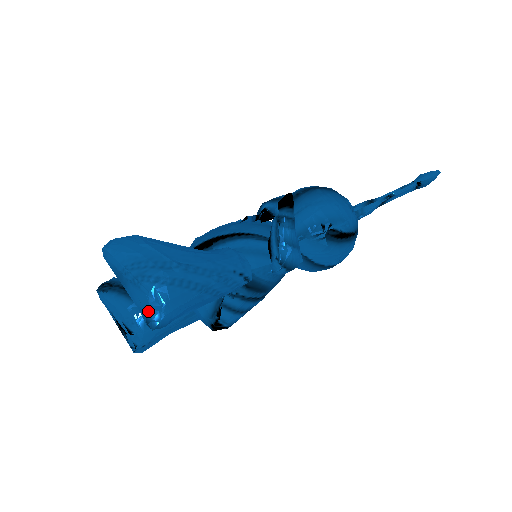
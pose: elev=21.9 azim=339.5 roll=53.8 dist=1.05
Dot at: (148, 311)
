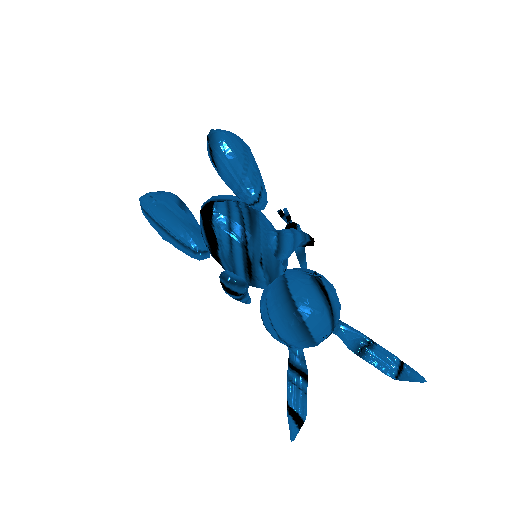
Dot at: (219, 130)
